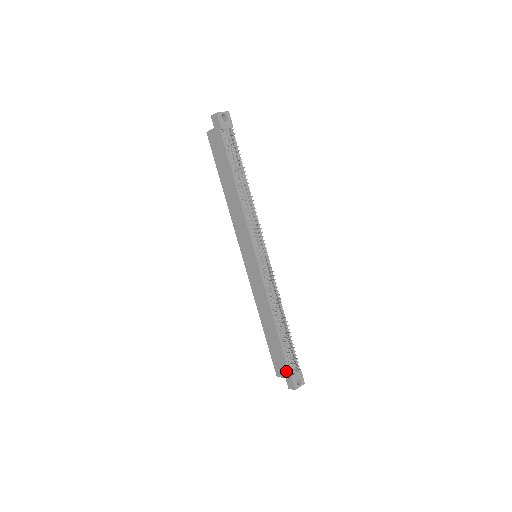
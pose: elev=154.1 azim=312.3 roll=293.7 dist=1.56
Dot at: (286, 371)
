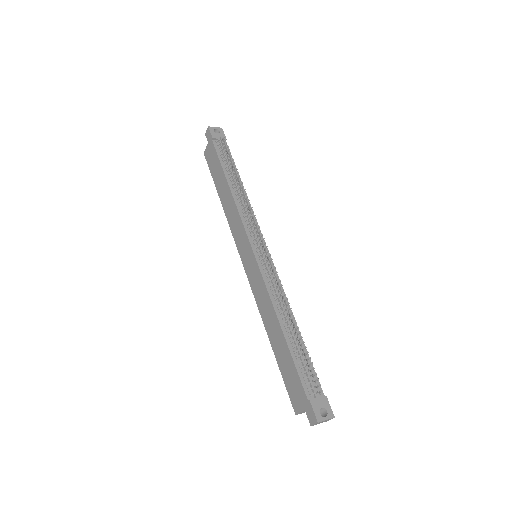
Dot at: (303, 396)
